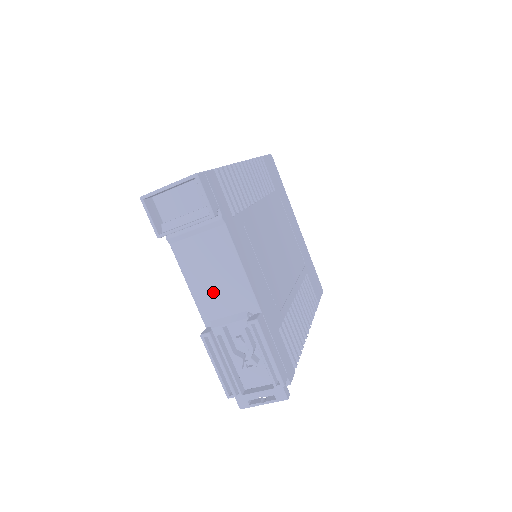
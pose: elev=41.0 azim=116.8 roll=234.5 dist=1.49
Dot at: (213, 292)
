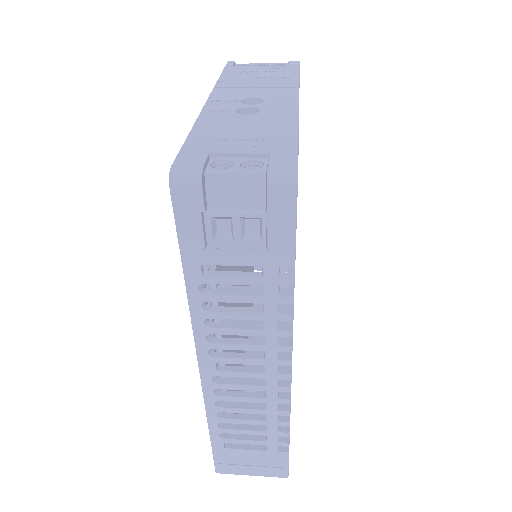
Dot at: occluded
